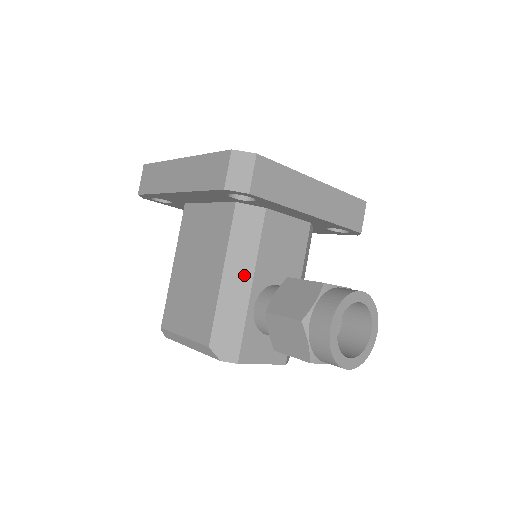
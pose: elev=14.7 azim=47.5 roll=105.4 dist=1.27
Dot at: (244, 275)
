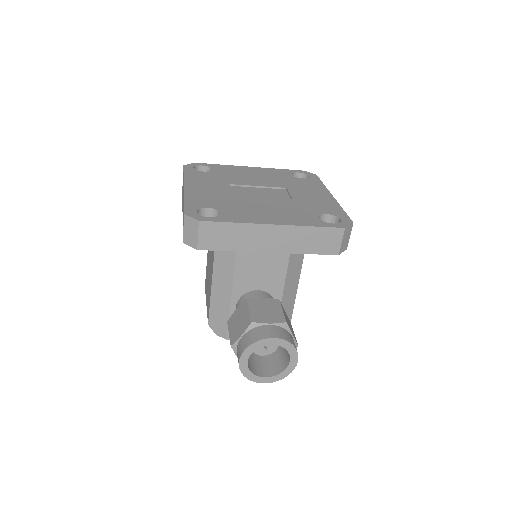
Dot at: (226, 285)
